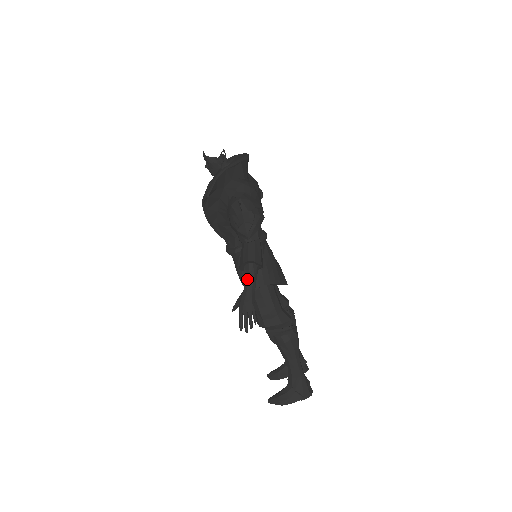
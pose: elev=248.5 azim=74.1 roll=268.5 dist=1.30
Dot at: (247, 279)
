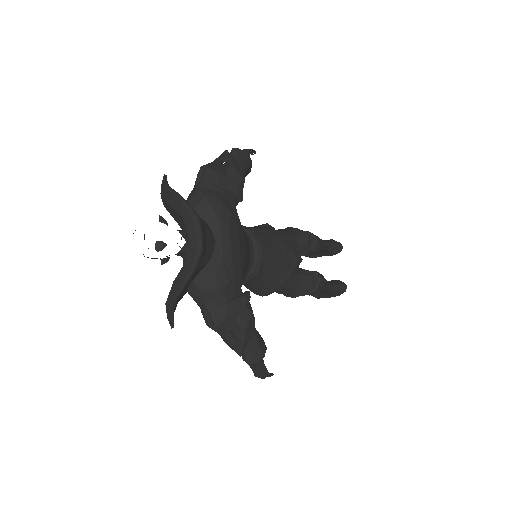
Dot at: occluded
